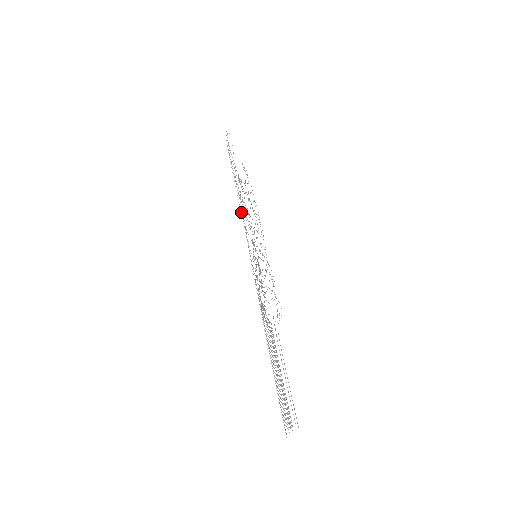
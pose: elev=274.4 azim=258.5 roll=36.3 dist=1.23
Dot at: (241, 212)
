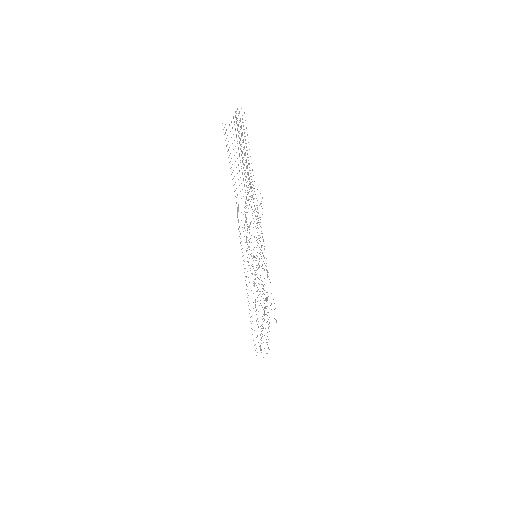
Dot at: occluded
